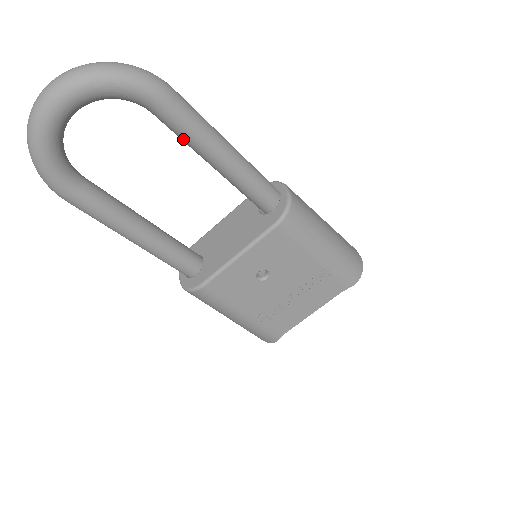
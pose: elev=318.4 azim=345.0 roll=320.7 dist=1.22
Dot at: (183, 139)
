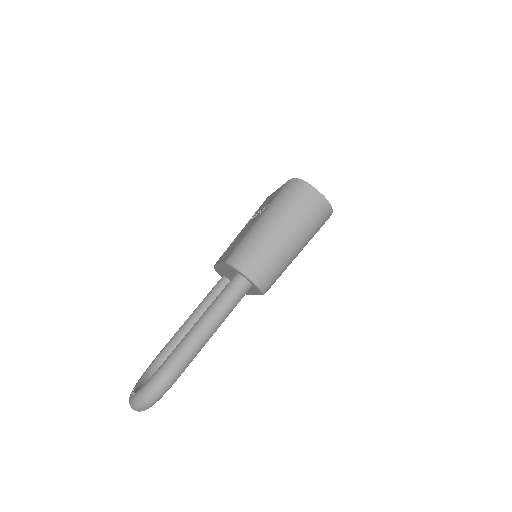
Dot at: occluded
